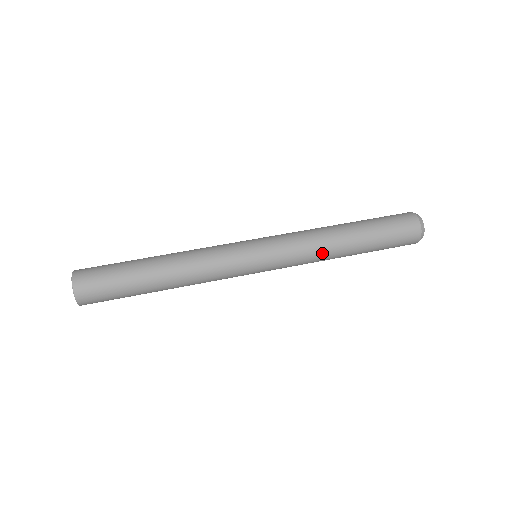
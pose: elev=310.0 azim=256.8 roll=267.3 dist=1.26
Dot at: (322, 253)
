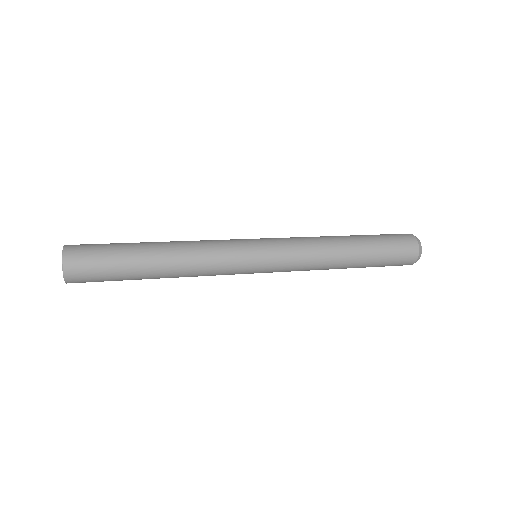
Dot at: (323, 249)
